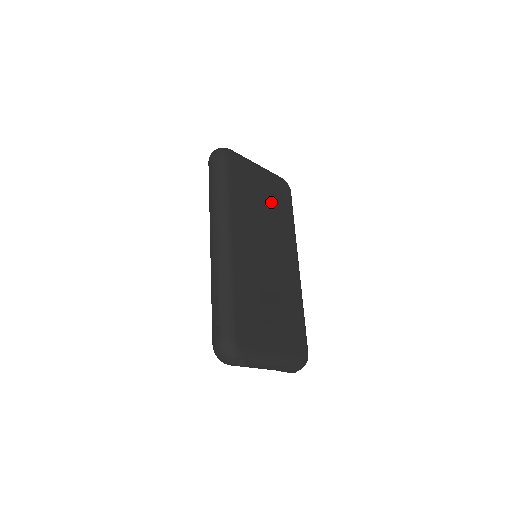
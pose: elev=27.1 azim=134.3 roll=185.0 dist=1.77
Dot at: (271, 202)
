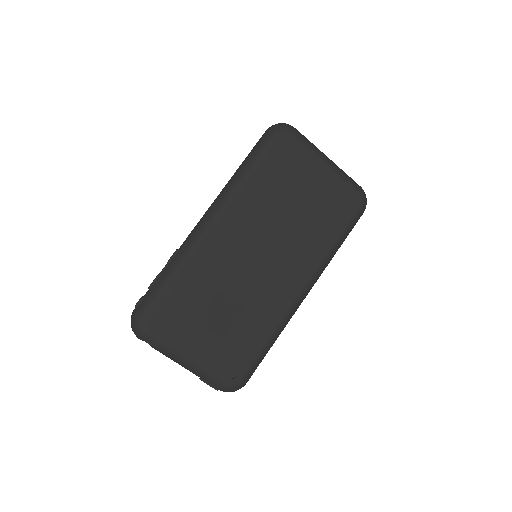
Dot at: (313, 209)
